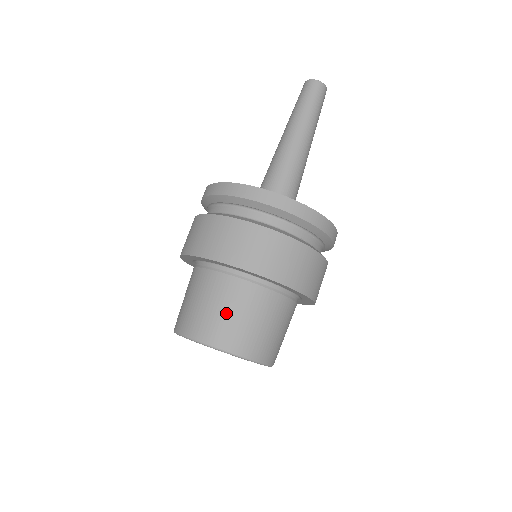
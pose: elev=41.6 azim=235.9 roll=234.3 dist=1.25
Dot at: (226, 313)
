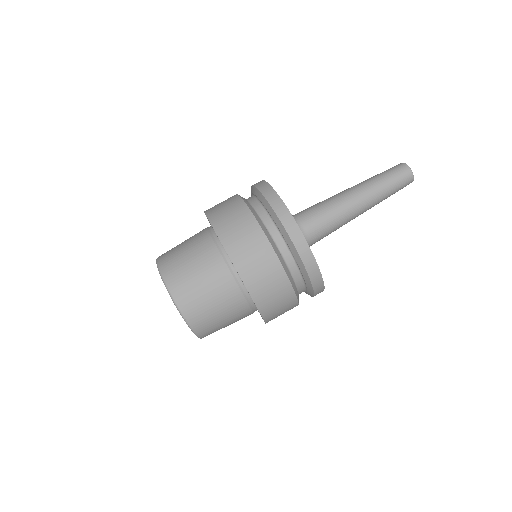
Dot at: (203, 290)
